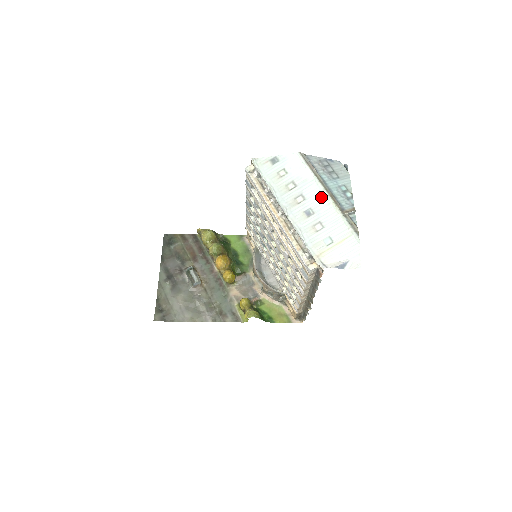
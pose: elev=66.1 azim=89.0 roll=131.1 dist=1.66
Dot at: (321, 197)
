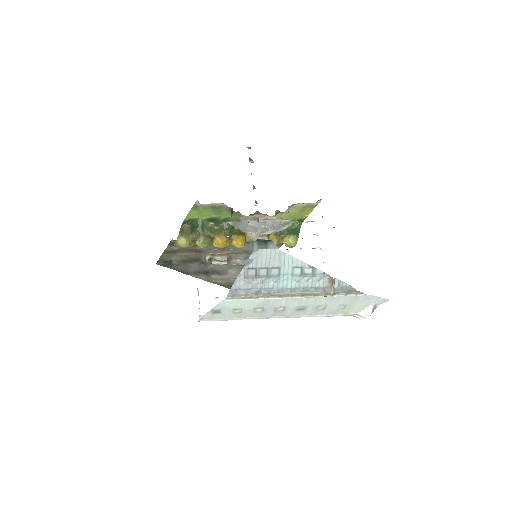
Dot at: (295, 300)
